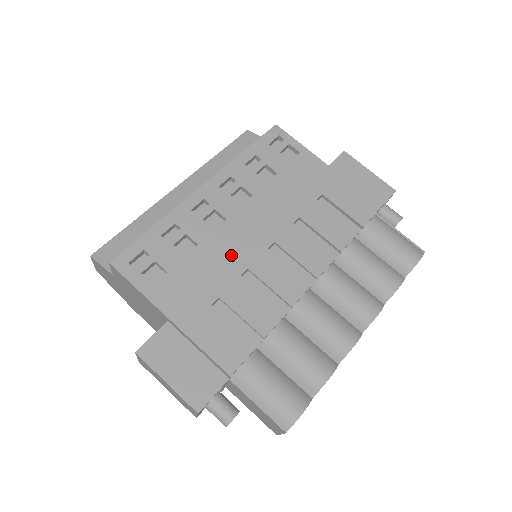
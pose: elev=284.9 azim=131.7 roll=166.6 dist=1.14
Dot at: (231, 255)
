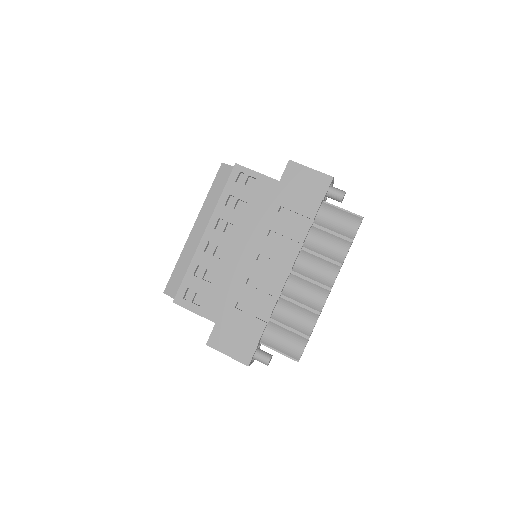
Dot at: (236, 273)
